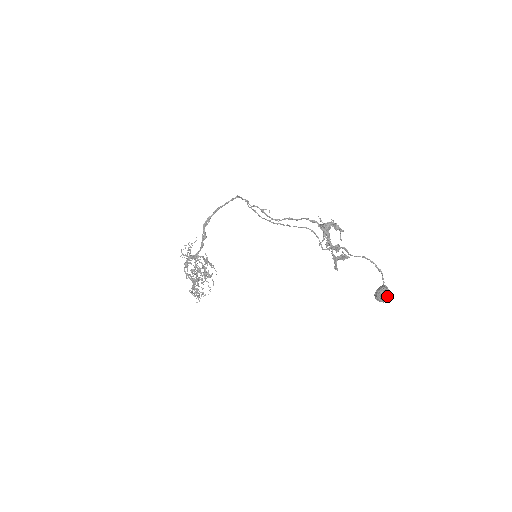
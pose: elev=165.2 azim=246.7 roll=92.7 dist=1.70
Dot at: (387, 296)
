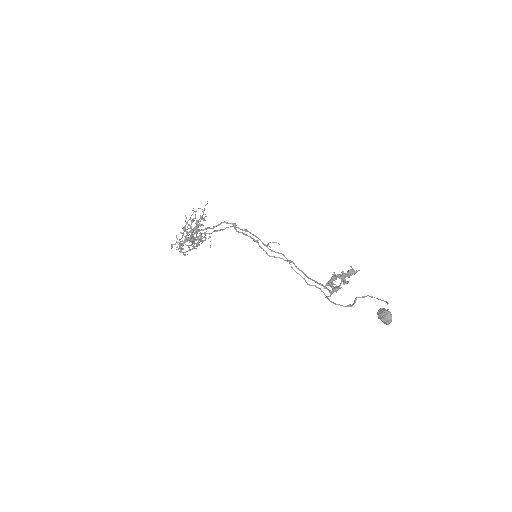
Dot at: (388, 324)
